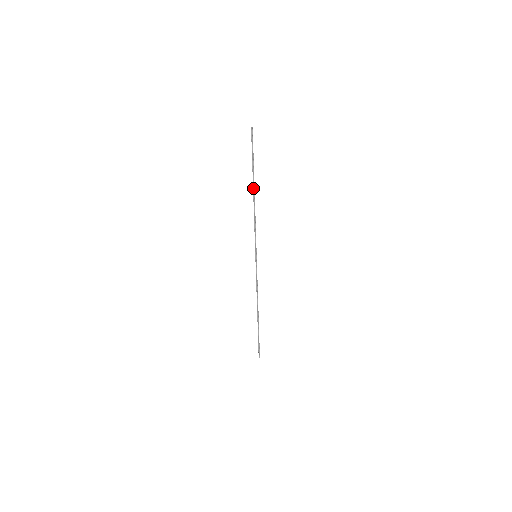
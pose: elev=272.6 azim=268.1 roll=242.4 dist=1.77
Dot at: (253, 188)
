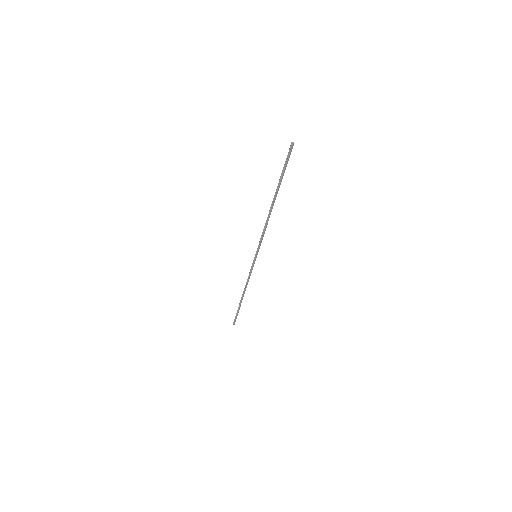
Dot at: (273, 200)
